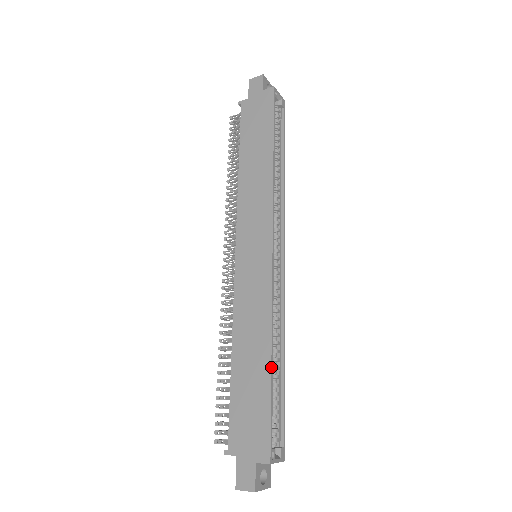
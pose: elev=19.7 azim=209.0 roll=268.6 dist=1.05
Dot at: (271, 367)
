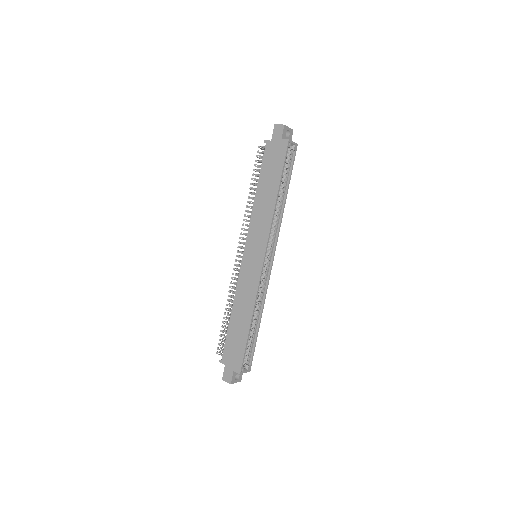
Dot at: (250, 327)
